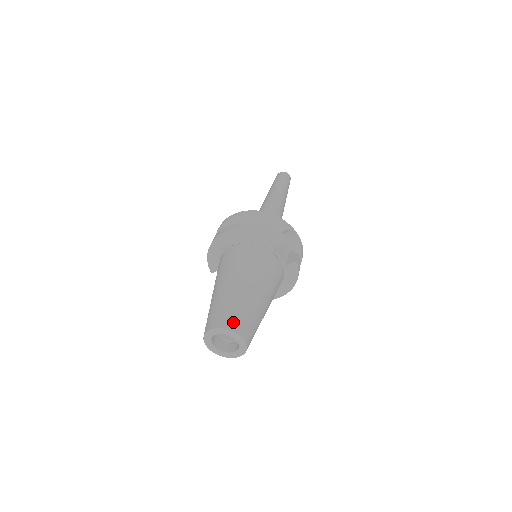
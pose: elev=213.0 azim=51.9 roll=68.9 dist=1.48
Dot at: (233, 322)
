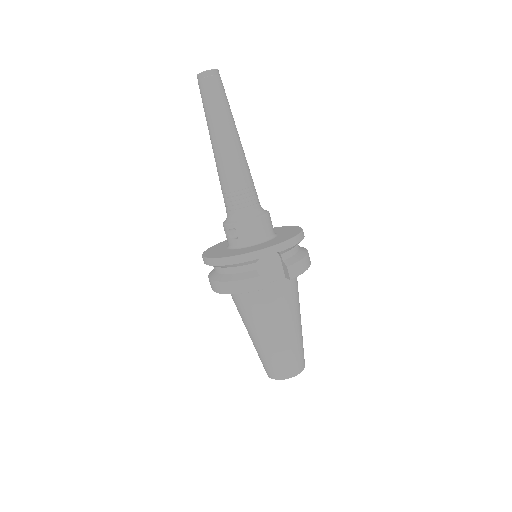
Dot at: (278, 373)
